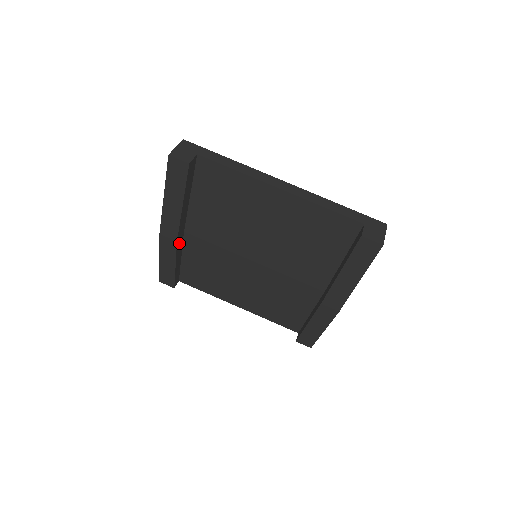
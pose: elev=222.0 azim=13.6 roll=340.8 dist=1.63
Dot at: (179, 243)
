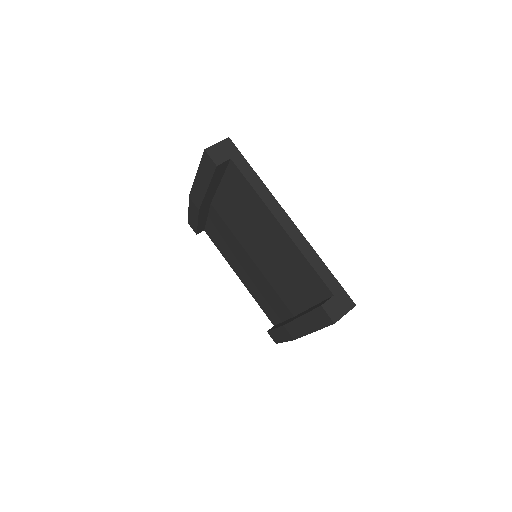
Dot at: (203, 210)
